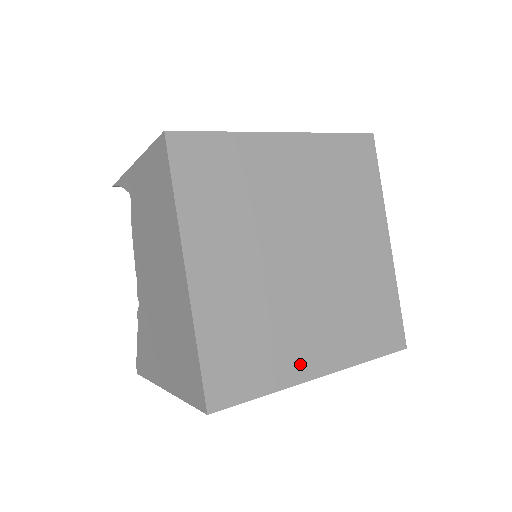
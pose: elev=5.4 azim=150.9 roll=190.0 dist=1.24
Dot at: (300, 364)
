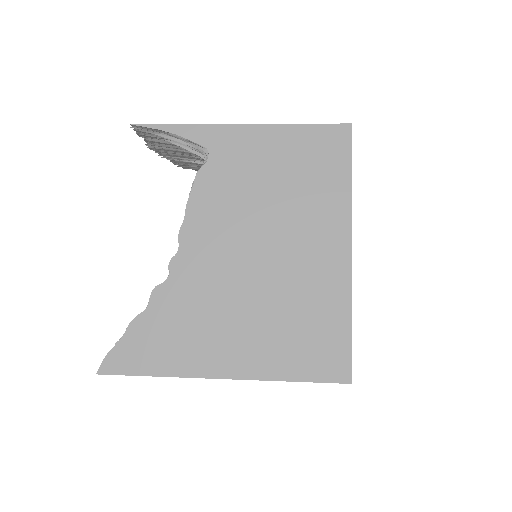
Dot at: occluded
